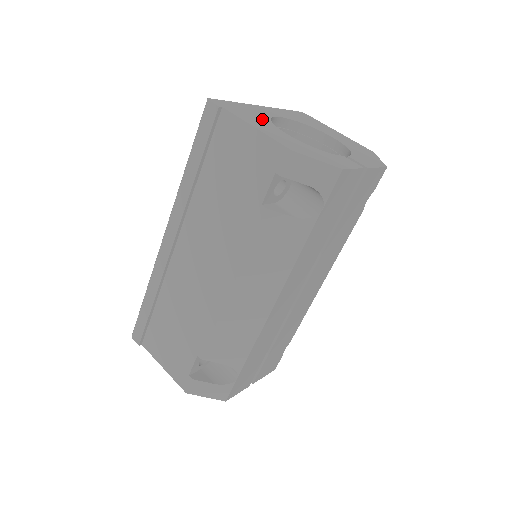
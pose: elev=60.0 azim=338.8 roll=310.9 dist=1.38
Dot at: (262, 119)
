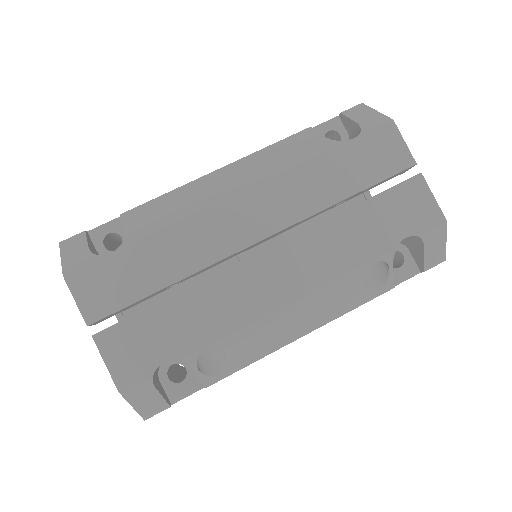
Dot at: occluded
